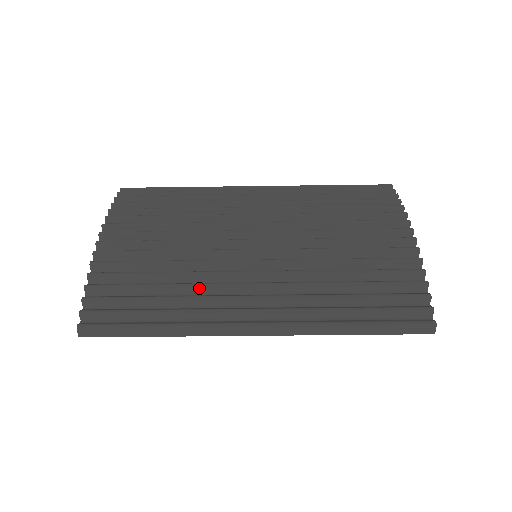
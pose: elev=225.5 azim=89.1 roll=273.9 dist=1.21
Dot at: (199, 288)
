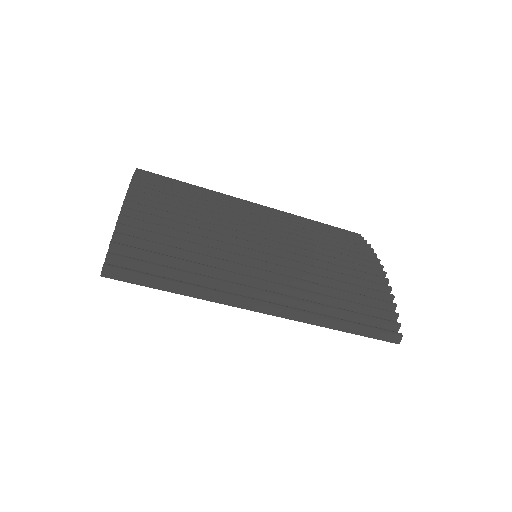
Dot at: (219, 262)
